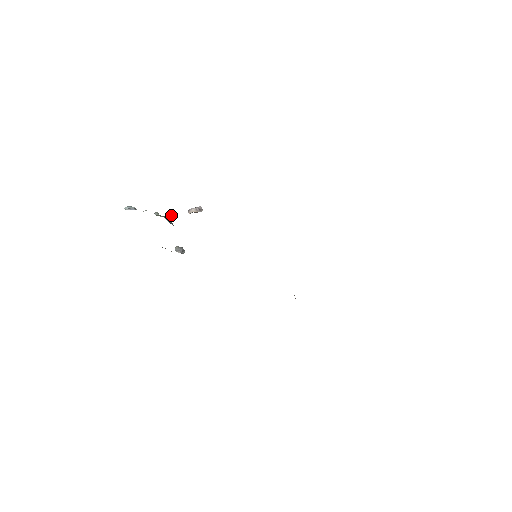
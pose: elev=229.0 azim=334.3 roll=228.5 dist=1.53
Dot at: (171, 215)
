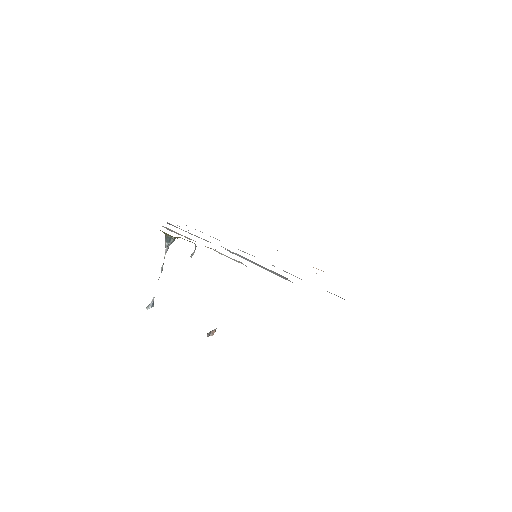
Dot at: (165, 236)
